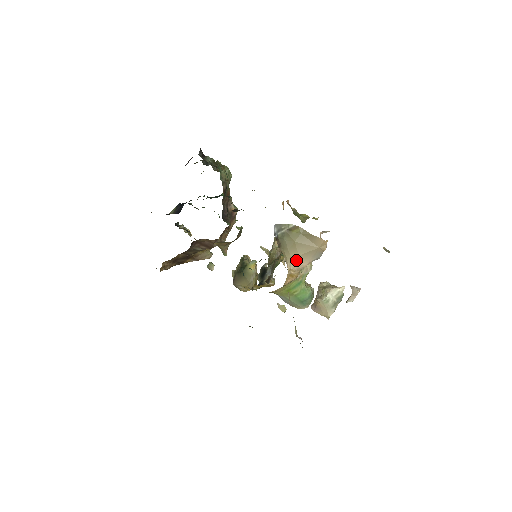
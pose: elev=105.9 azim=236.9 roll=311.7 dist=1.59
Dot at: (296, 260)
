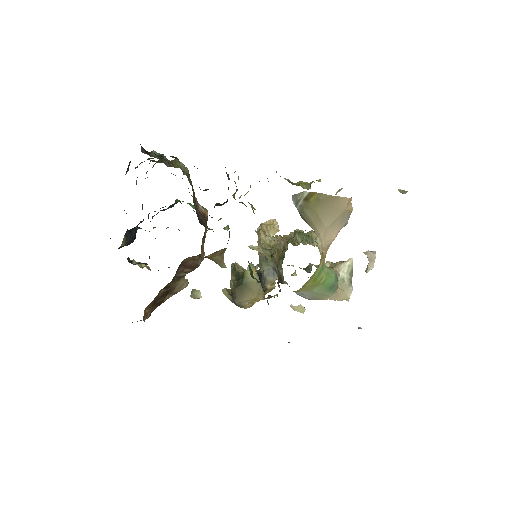
Dot at: (325, 234)
